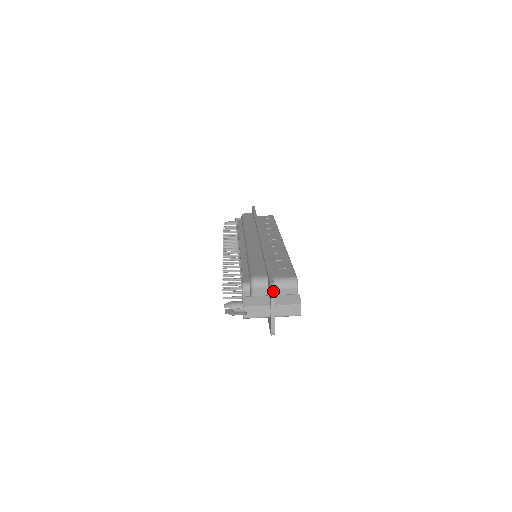
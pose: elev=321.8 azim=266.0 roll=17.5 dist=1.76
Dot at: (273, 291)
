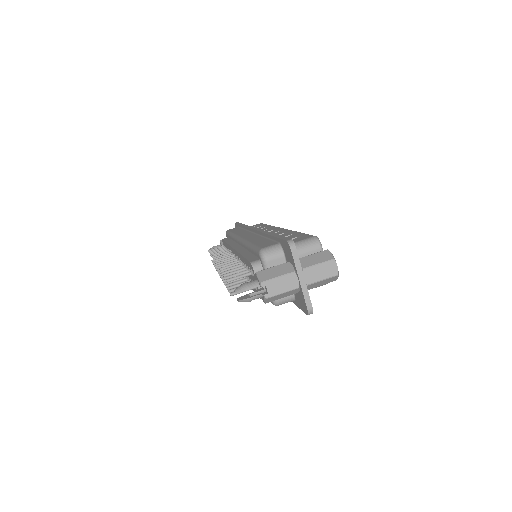
Dot at: (293, 248)
